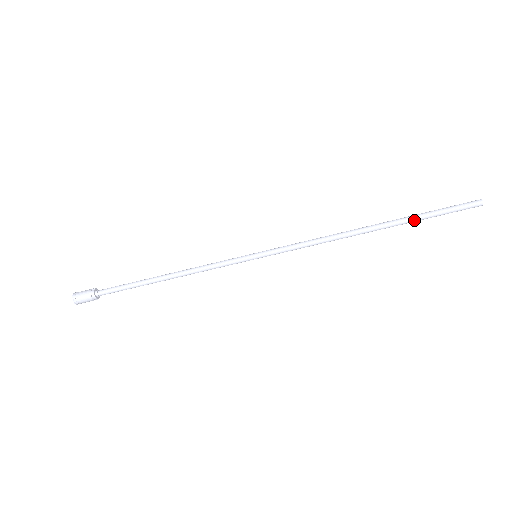
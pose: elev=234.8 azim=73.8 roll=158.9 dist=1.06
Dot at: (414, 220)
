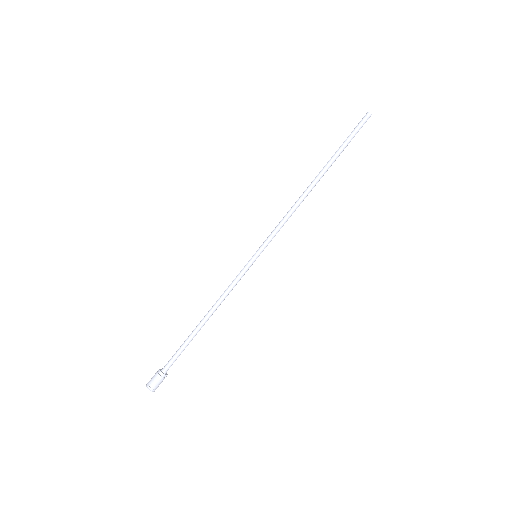
Dot at: (337, 154)
